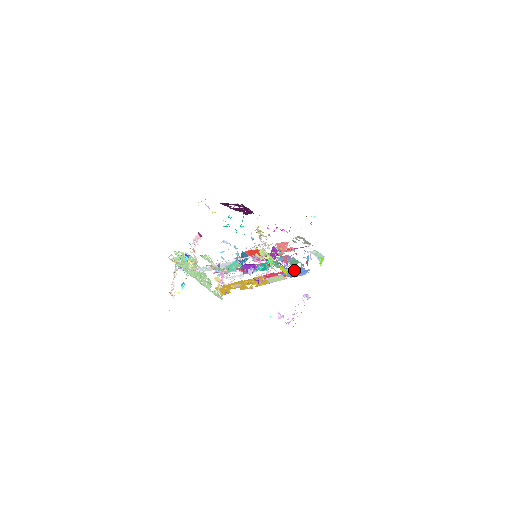
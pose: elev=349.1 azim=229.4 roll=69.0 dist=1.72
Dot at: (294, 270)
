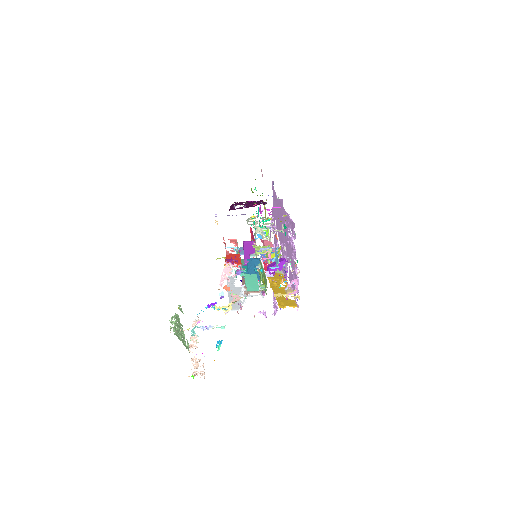
Dot at: (264, 254)
